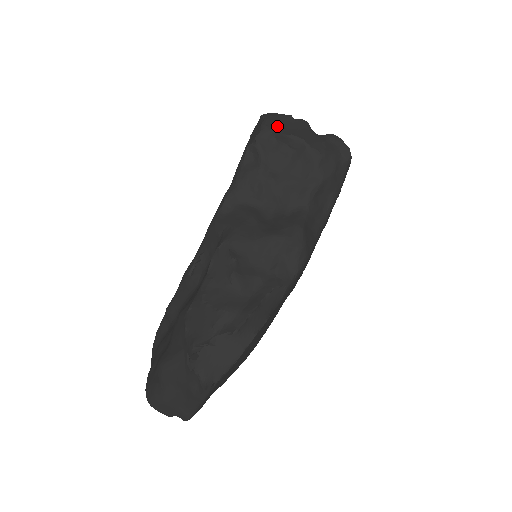
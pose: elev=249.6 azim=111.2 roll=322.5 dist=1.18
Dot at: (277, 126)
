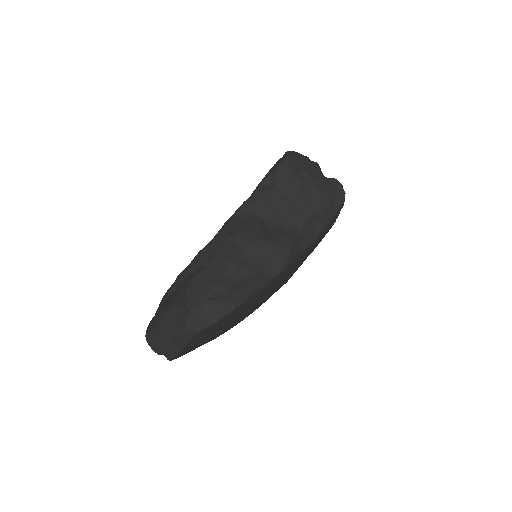
Dot at: (295, 163)
